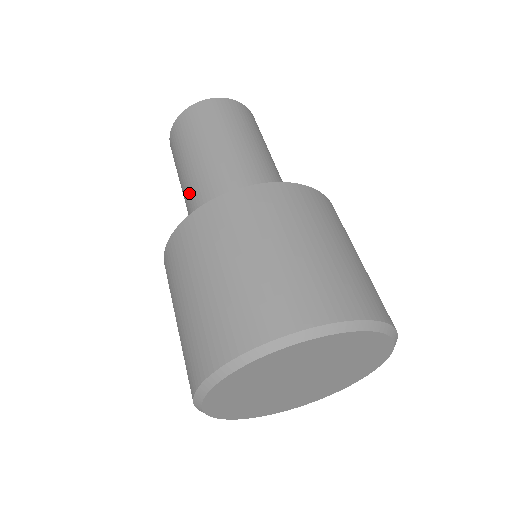
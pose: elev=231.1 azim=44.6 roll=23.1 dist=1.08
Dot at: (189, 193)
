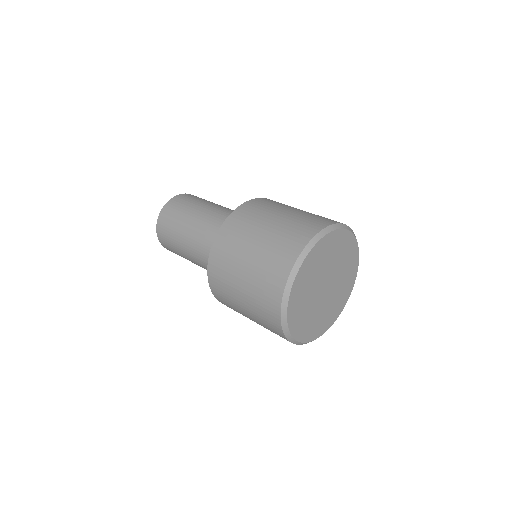
Dot at: (197, 237)
